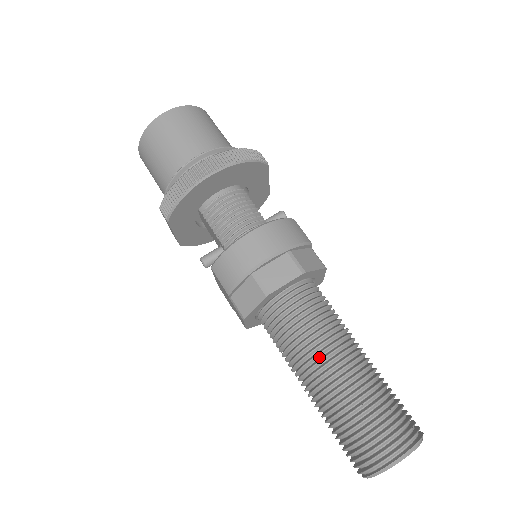
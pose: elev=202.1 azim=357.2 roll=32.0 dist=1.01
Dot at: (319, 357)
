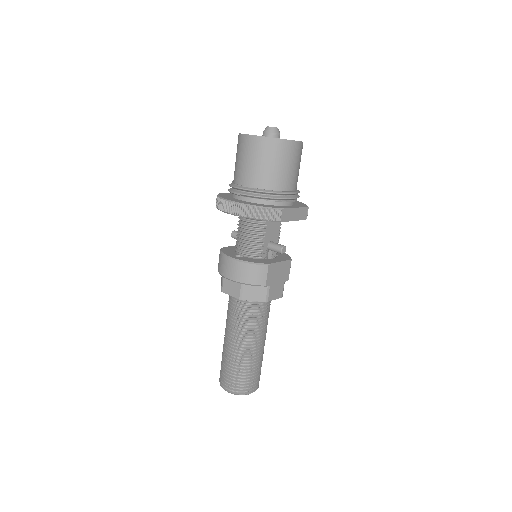
Dot at: (230, 331)
